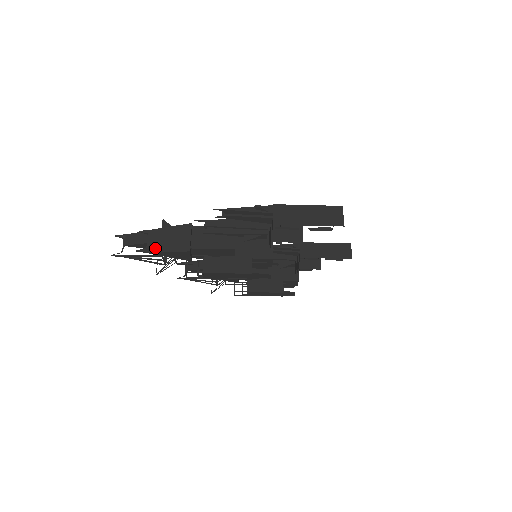
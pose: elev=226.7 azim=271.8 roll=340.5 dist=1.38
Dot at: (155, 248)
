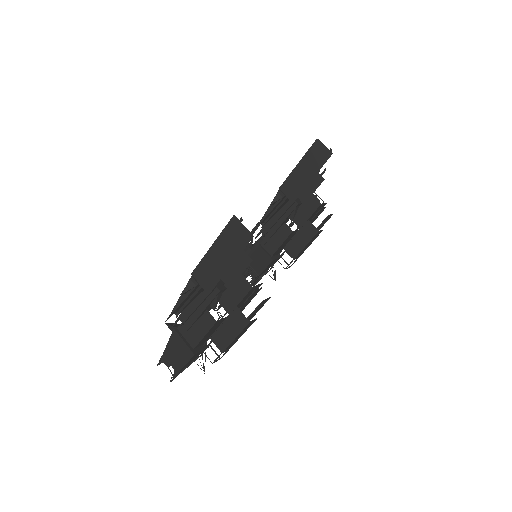
Dot at: (178, 367)
